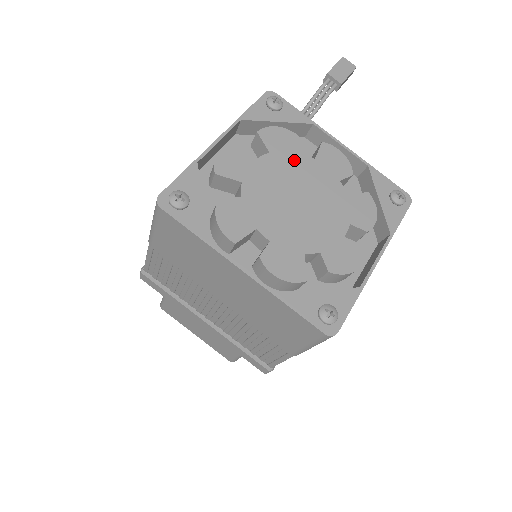
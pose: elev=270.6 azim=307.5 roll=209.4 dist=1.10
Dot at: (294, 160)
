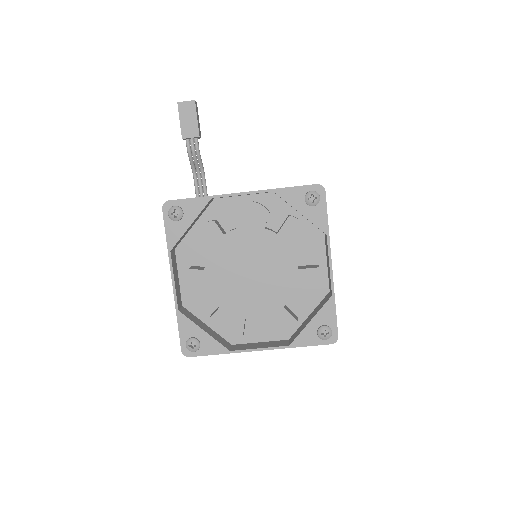
Dot at: (225, 245)
